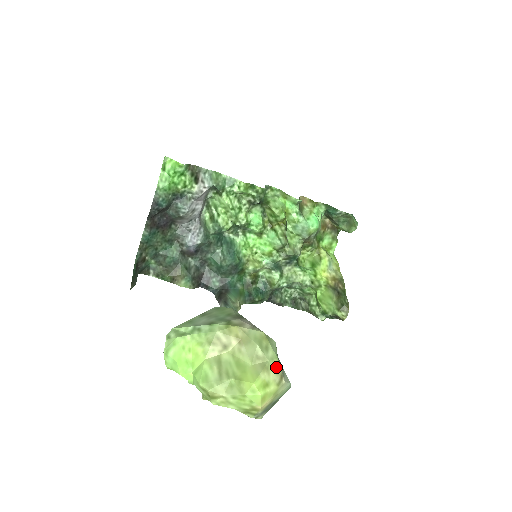
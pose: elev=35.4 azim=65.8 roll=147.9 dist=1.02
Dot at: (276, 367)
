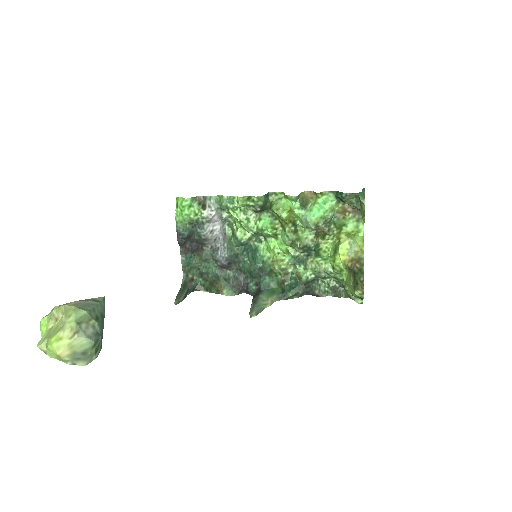
Dot at: (72, 327)
